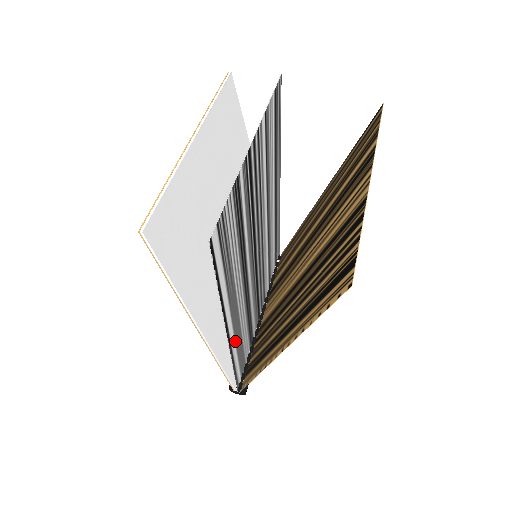
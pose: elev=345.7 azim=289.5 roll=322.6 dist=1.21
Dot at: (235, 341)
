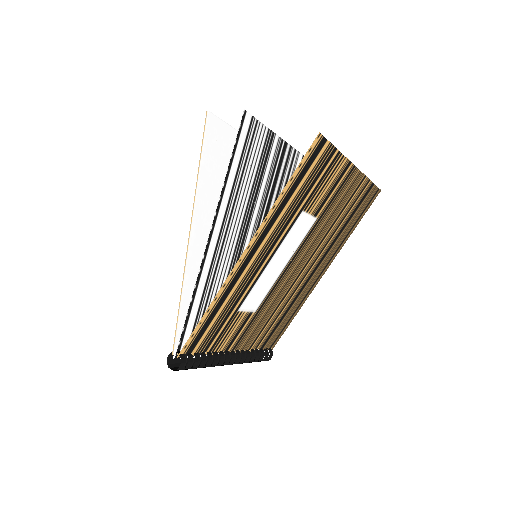
Dot at: (209, 270)
